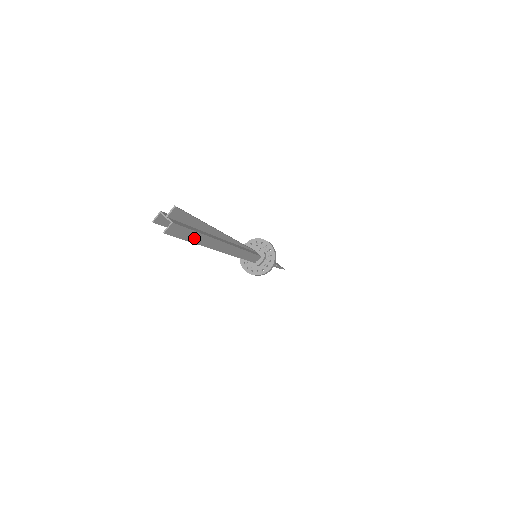
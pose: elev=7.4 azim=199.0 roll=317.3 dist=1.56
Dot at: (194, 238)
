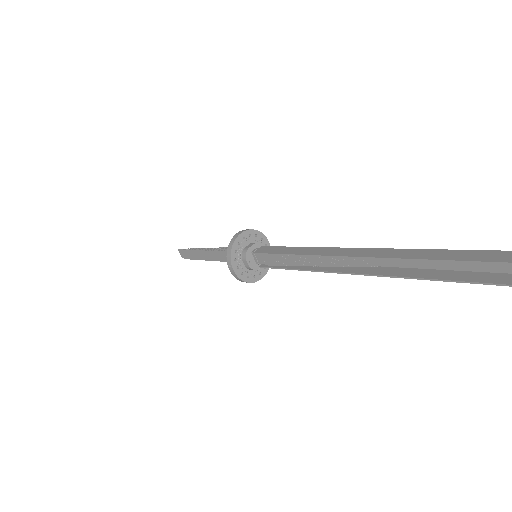
Dot at: (458, 277)
